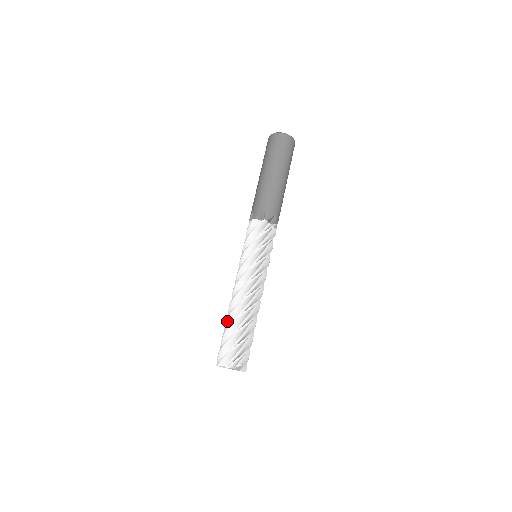
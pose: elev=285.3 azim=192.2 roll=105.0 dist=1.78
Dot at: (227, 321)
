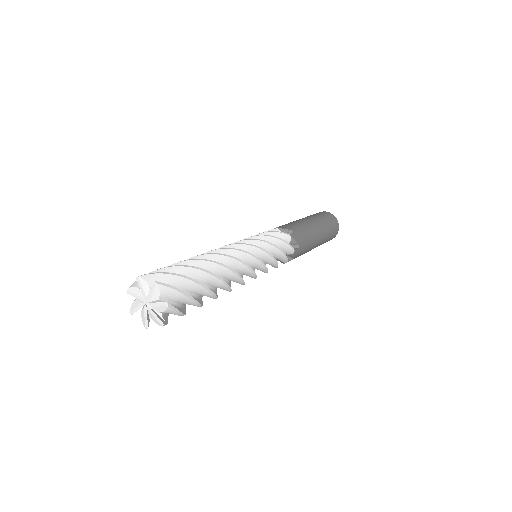
Dot at: occluded
